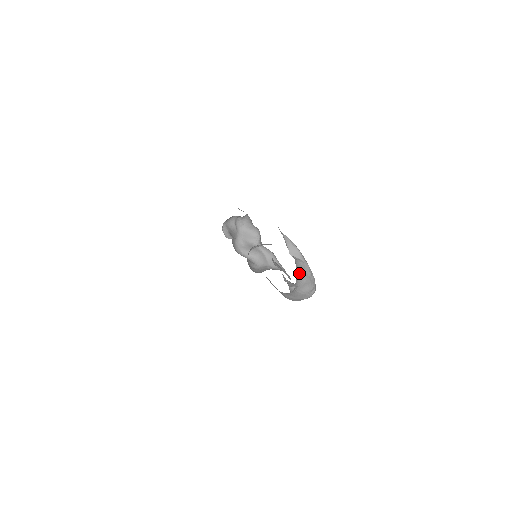
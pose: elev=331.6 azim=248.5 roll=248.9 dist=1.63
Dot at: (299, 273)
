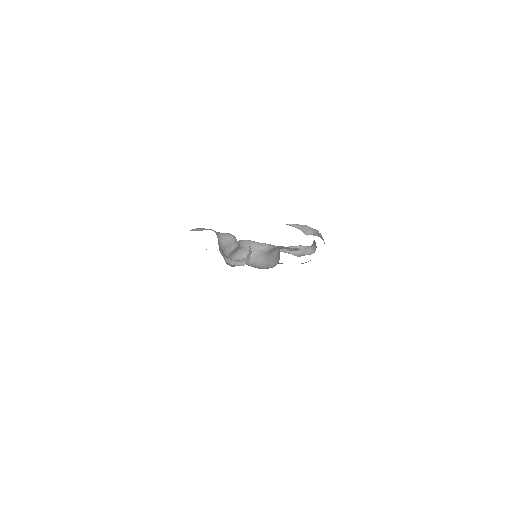
Dot at: occluded
